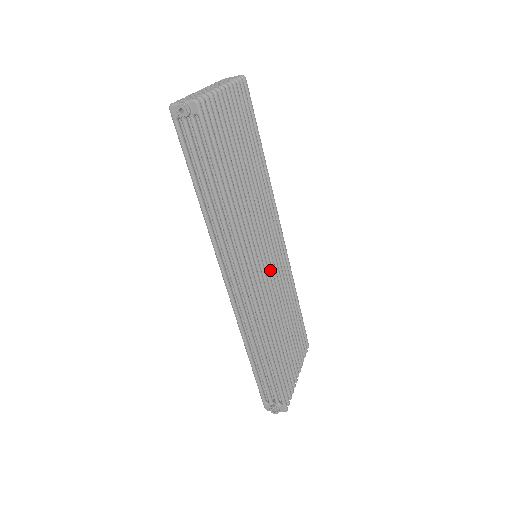
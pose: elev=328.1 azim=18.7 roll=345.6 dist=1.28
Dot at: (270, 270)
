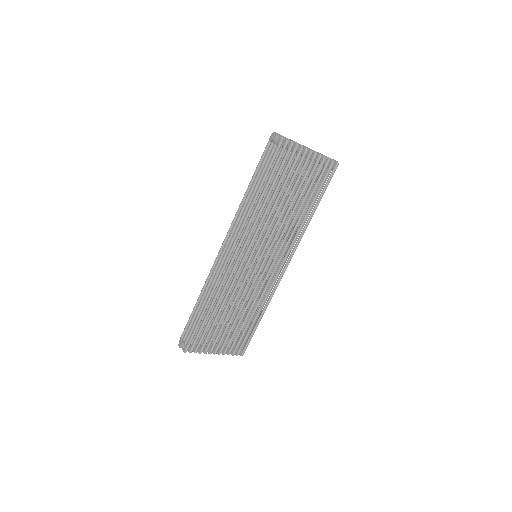
Dot at: (254, 270)
